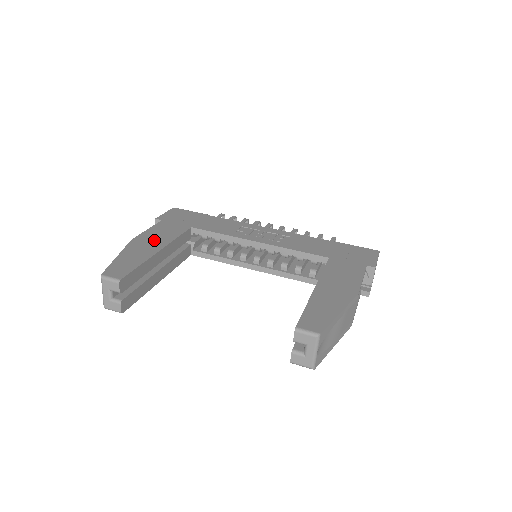
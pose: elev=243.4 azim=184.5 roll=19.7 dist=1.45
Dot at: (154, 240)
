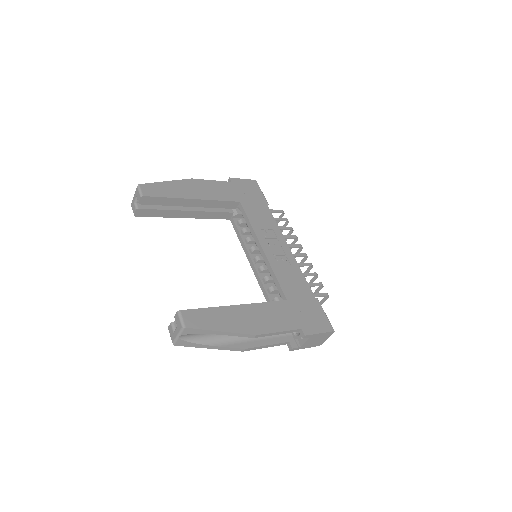
Dot at: (203, 190)
